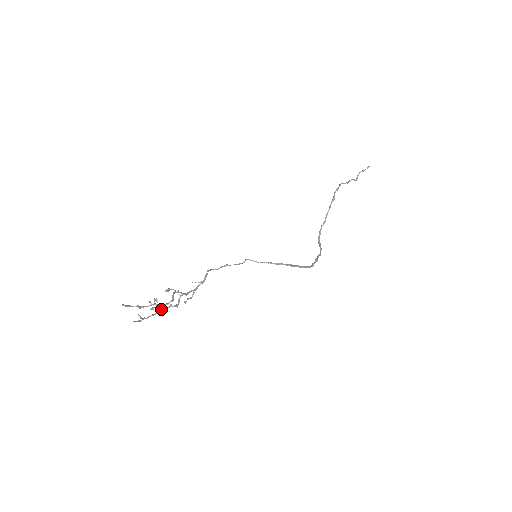
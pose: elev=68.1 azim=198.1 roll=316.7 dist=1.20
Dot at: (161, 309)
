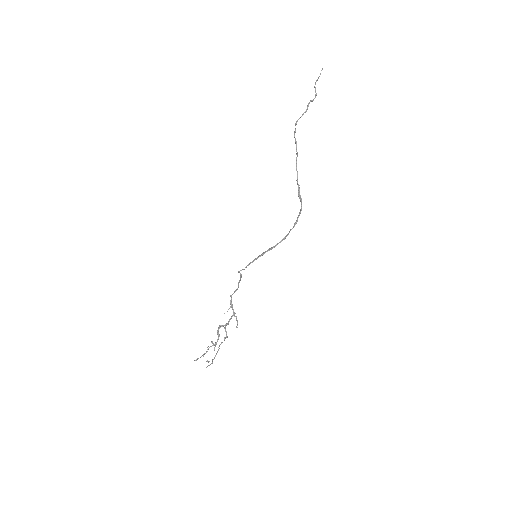
Dot at: (219, 346)
